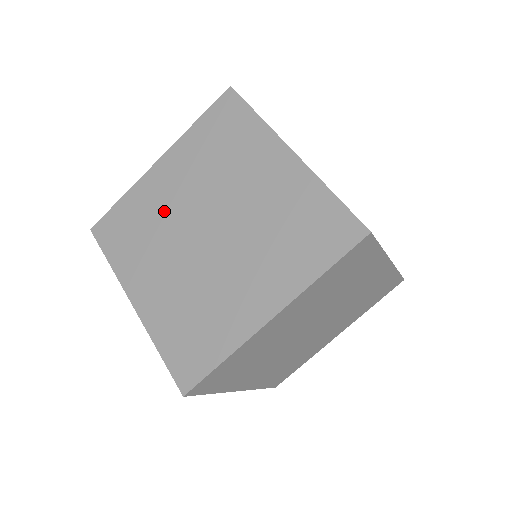
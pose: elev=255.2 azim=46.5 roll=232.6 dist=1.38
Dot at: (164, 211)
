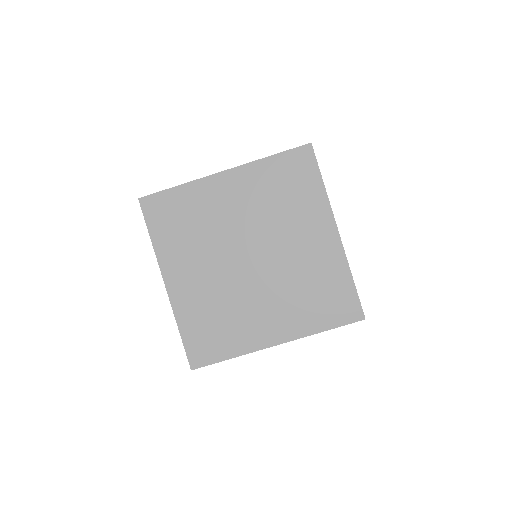
Dot at: (217, 221)
